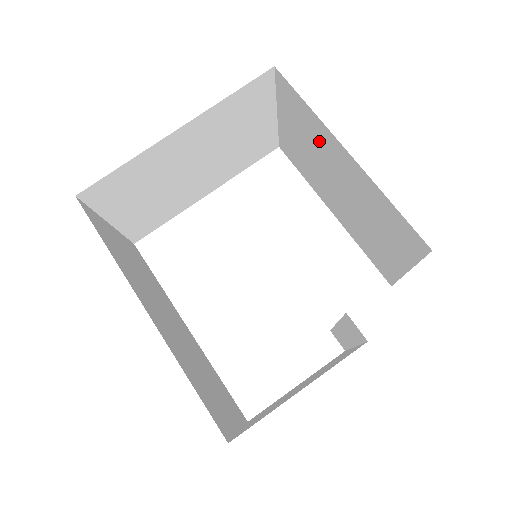
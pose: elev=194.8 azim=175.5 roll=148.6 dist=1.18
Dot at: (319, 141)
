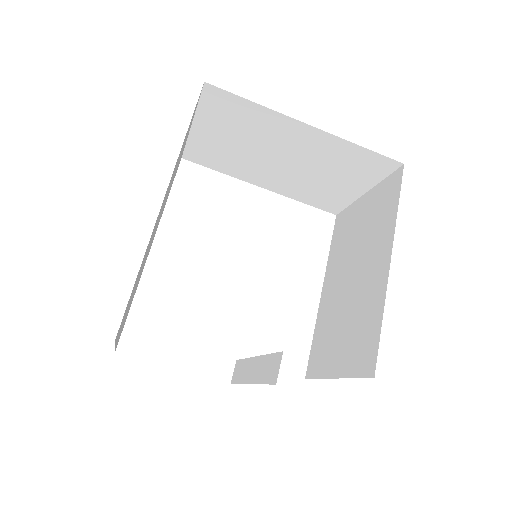
Dot at: (376, 237)
